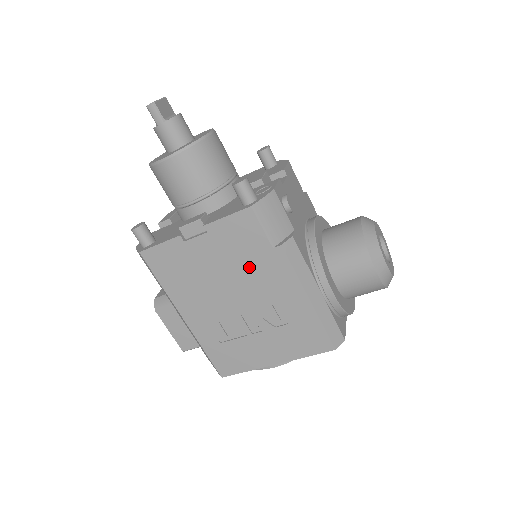
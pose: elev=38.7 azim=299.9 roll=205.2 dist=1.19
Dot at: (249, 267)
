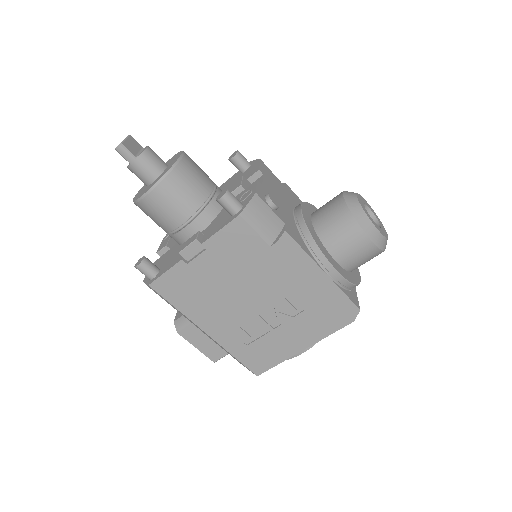
Dot at: (253, 270)
